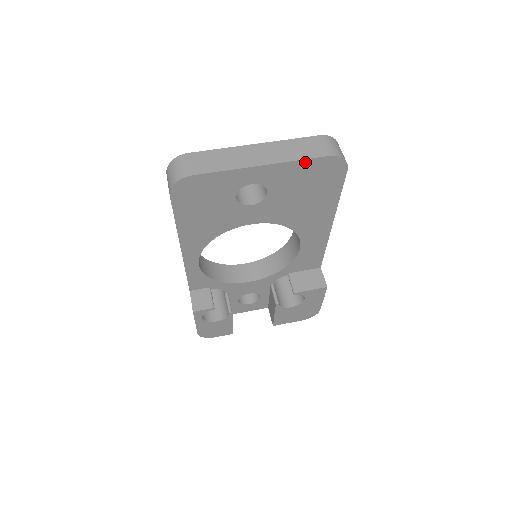
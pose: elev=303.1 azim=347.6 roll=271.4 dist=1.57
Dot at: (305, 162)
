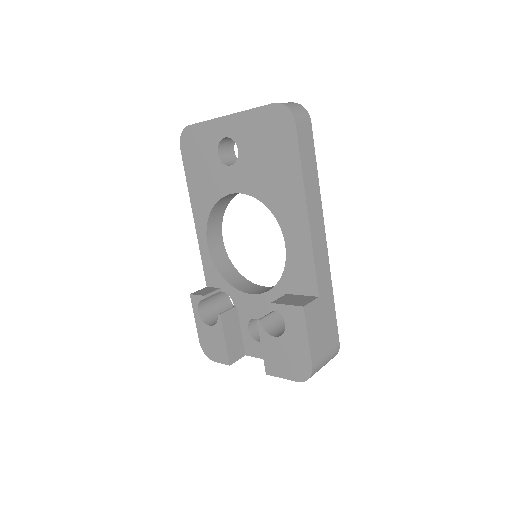
Dot at: (257, 111)
